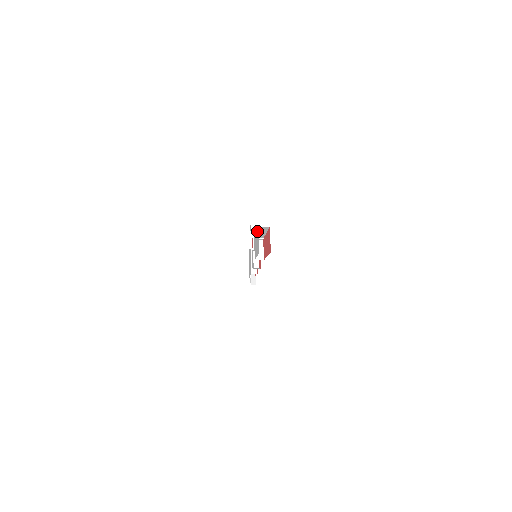
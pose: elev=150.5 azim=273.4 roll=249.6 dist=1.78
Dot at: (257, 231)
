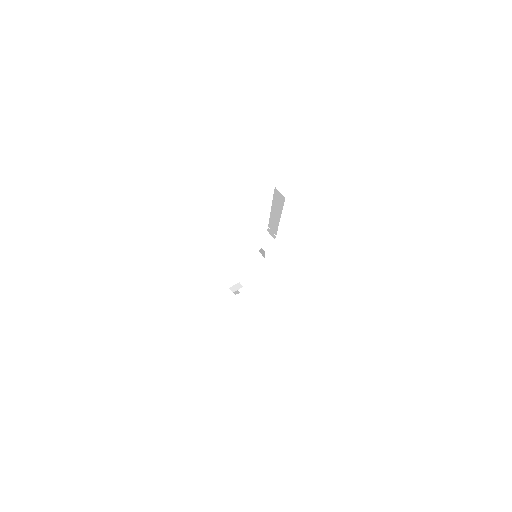
Dot at: occluded
